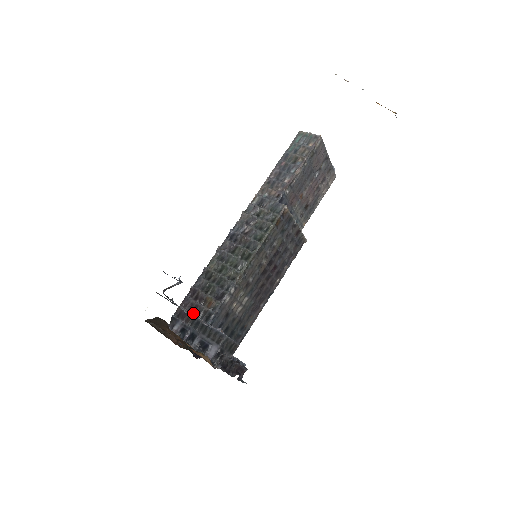
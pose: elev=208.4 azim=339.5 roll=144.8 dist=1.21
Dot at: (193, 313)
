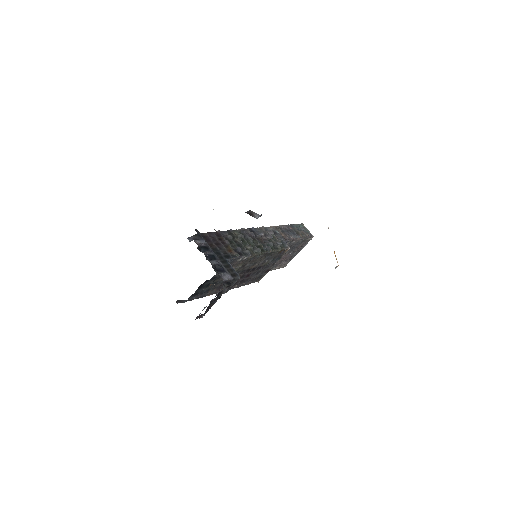
Dot at: (216, 245)
